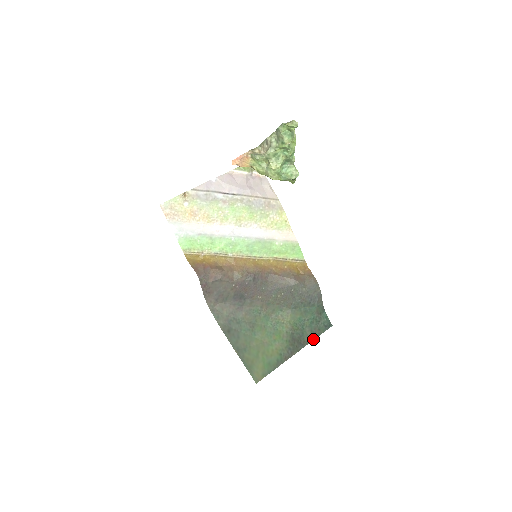
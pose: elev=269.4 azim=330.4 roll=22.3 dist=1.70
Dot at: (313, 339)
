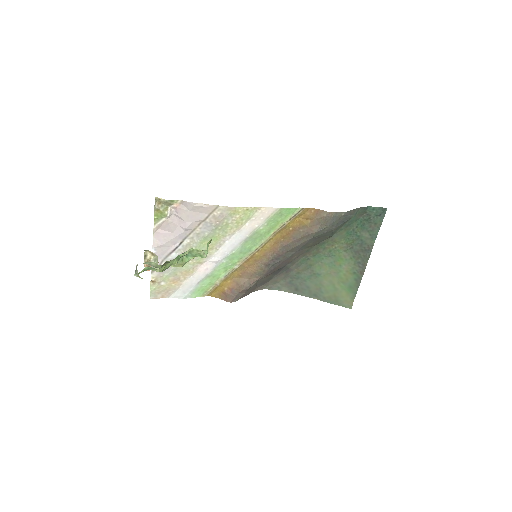
Dot at: (375, 237)
